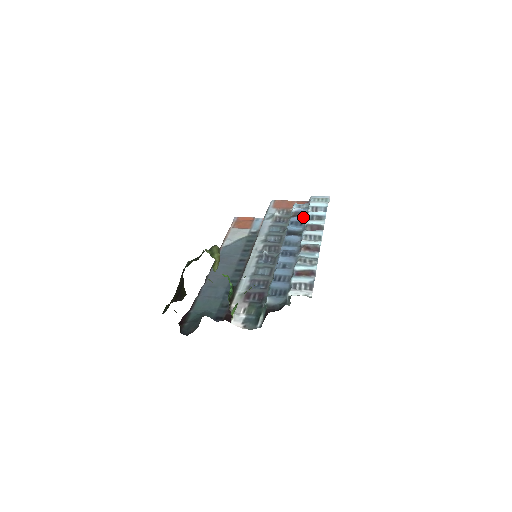
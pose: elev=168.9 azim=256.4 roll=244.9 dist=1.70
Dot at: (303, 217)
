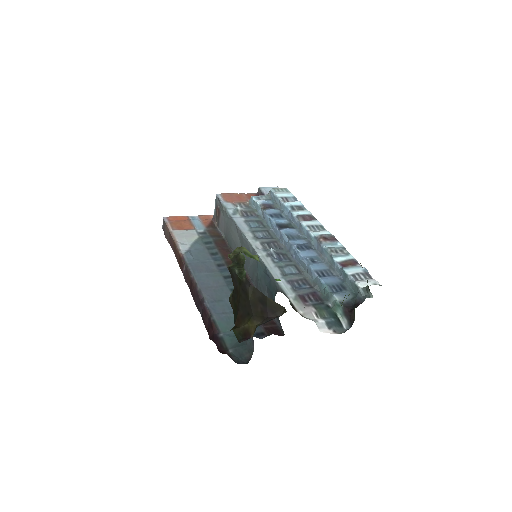
Dot at: (276, 209)
